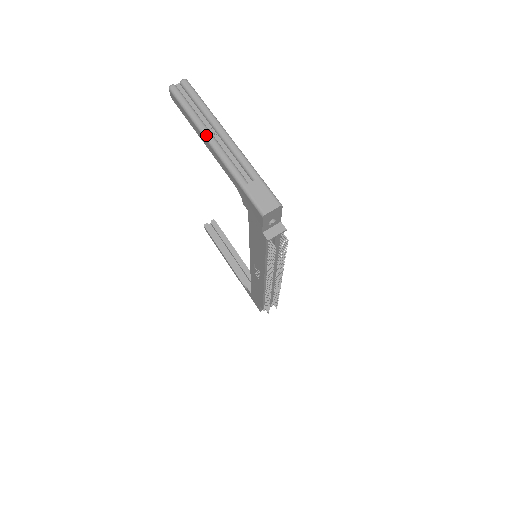
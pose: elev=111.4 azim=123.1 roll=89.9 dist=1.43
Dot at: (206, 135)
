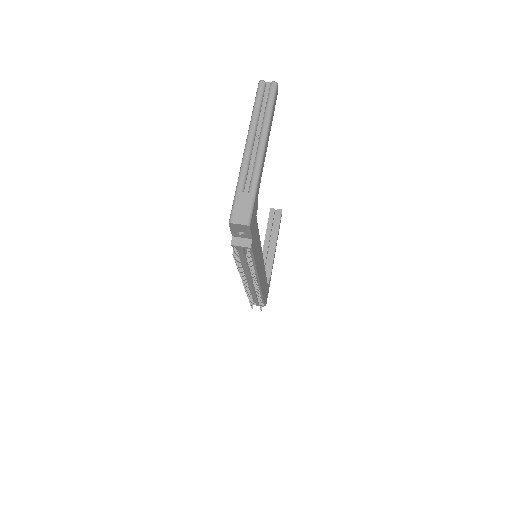
Dot at: (249, 135)
